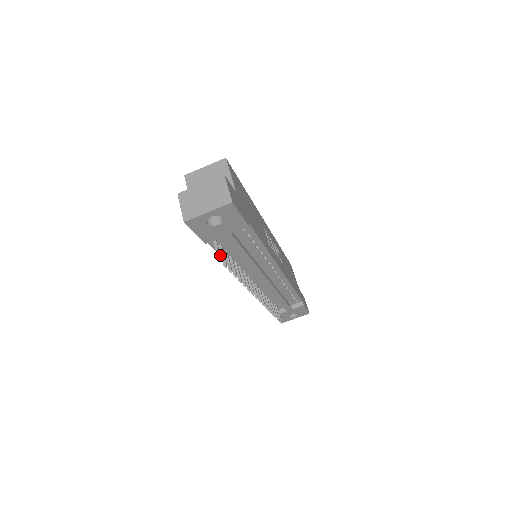
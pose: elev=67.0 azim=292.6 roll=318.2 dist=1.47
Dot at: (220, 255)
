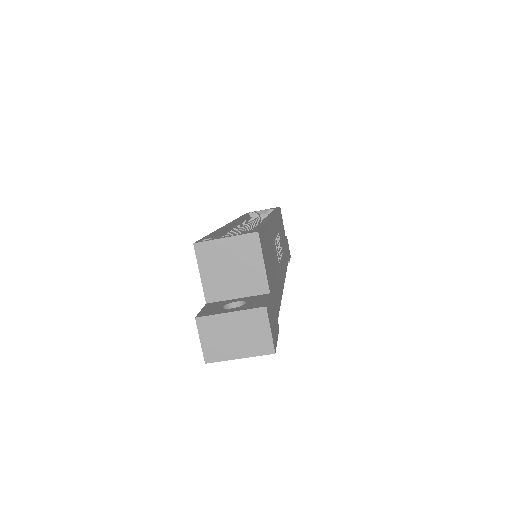
Dot at: occluded
